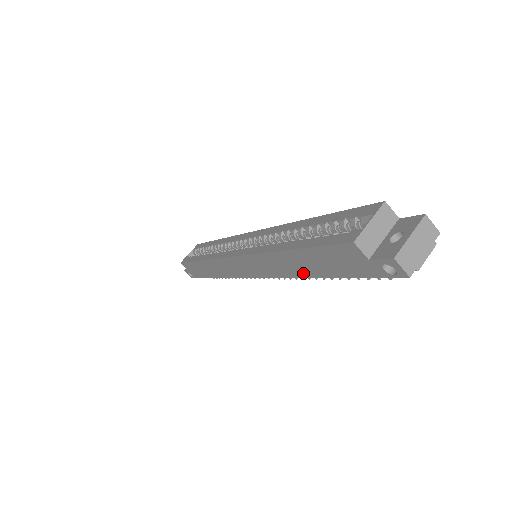
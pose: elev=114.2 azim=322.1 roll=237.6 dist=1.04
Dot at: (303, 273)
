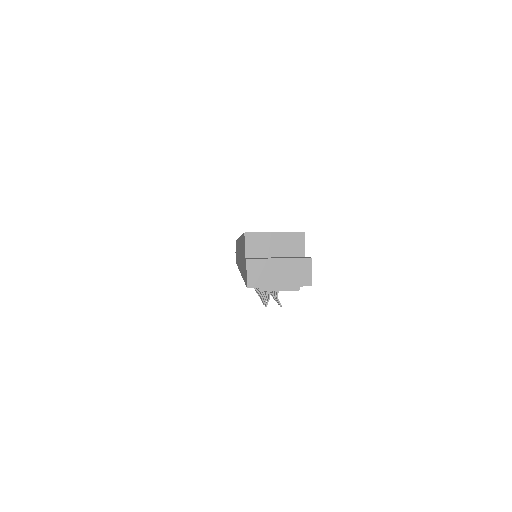
Dot at: (241, 268)
